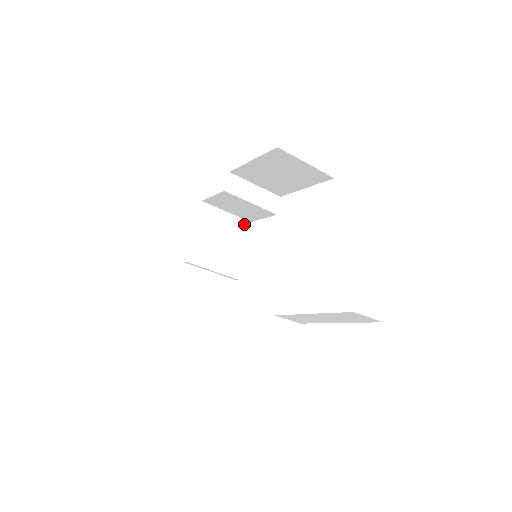
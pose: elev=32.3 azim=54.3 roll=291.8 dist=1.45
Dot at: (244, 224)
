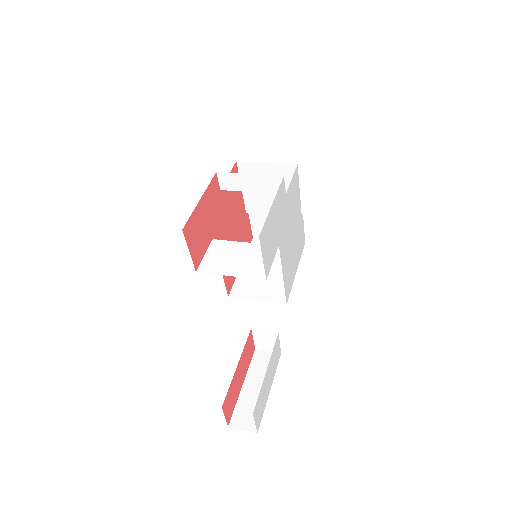
Dot at: (290, 168)
